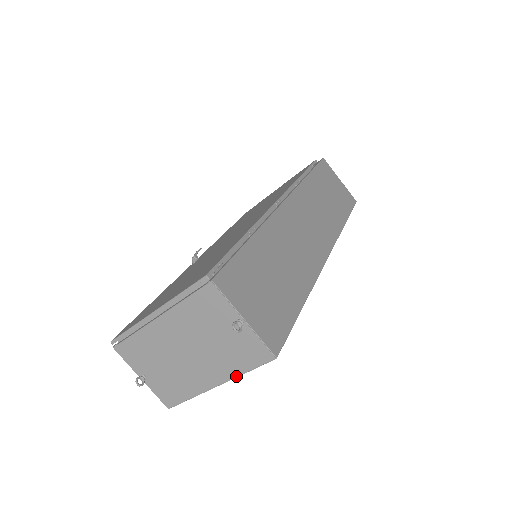
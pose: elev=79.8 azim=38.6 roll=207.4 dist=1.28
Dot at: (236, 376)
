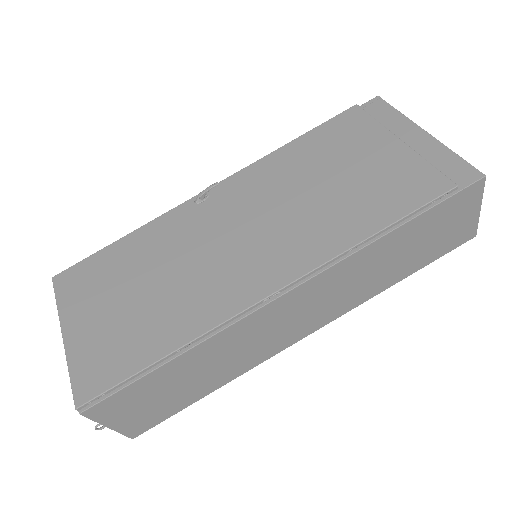
Dot at: occluded
